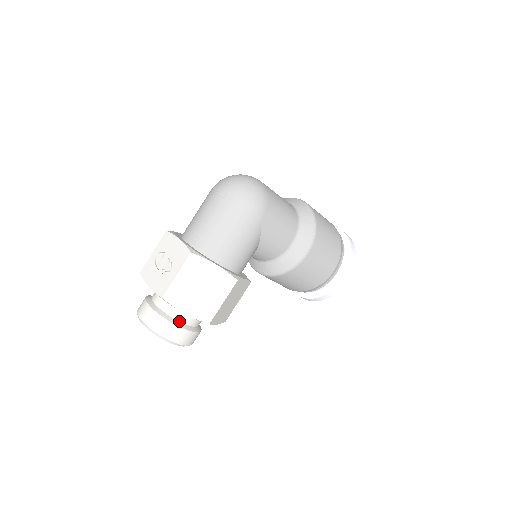
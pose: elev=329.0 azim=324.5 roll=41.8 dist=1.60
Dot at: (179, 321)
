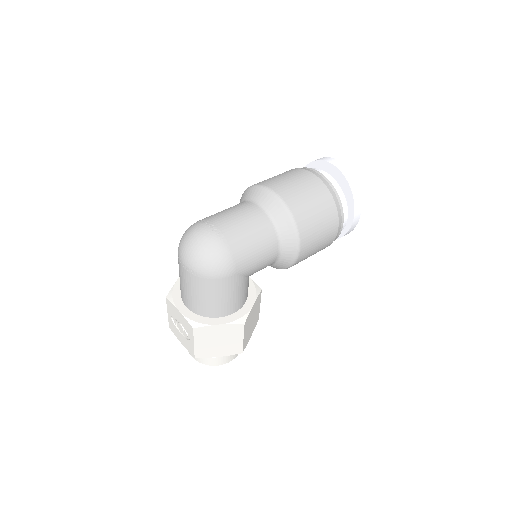
Dot at: occluded
